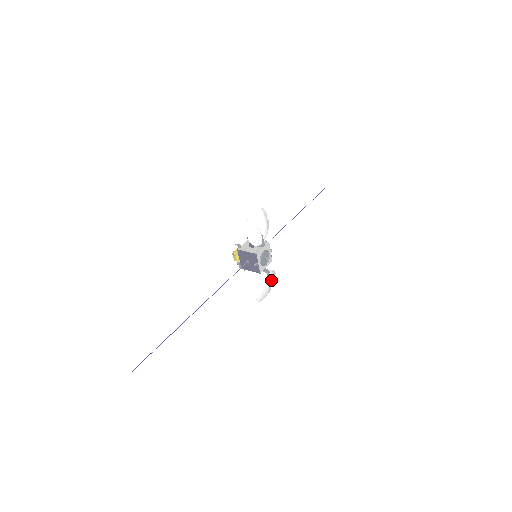
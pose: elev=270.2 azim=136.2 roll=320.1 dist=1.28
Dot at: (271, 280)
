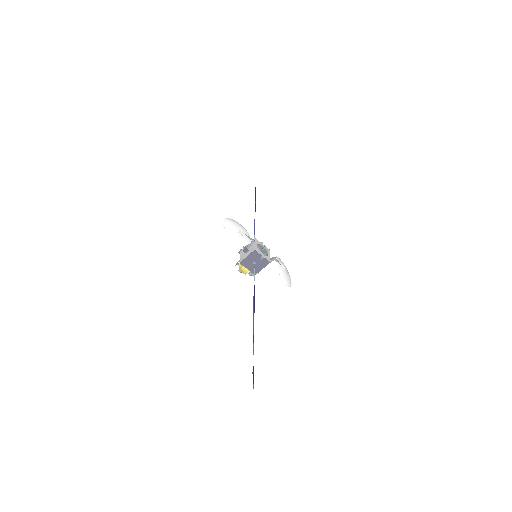
Dot at: (282, 265)
